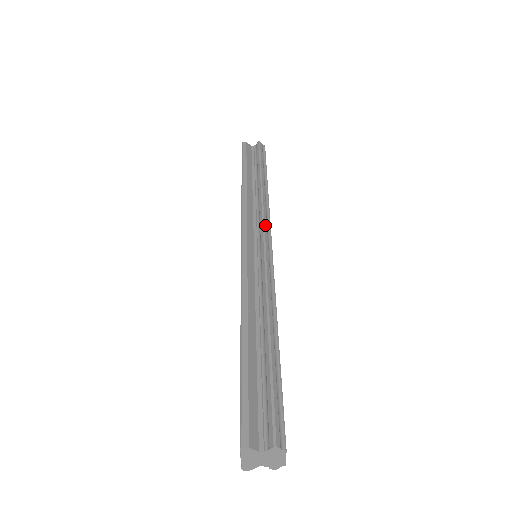
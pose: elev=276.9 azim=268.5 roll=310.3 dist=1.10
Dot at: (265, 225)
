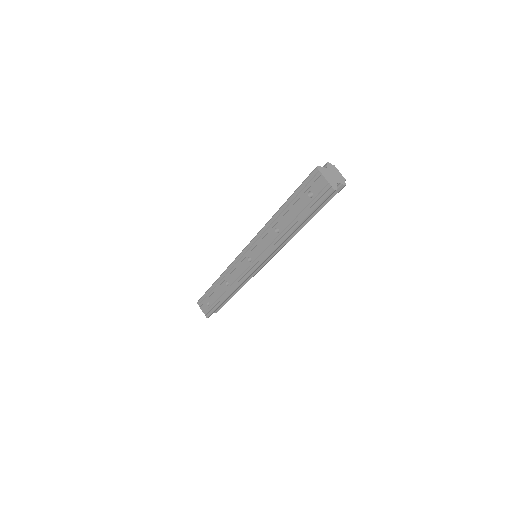
Dot at: occluded
